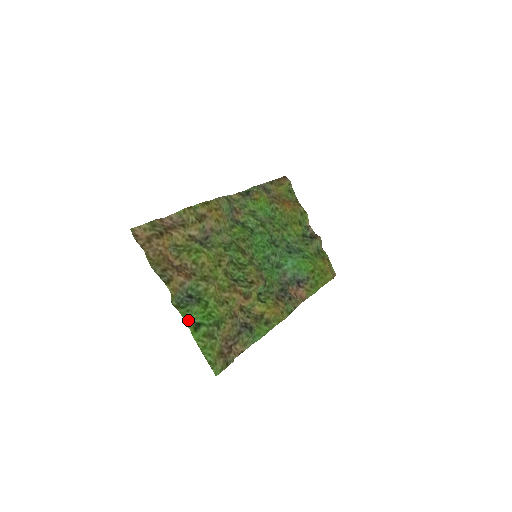
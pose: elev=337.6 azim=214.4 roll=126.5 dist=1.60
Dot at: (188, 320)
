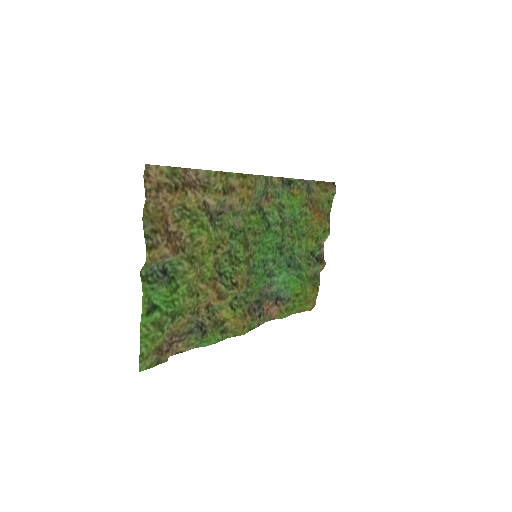
Dot at: (147, 299)
